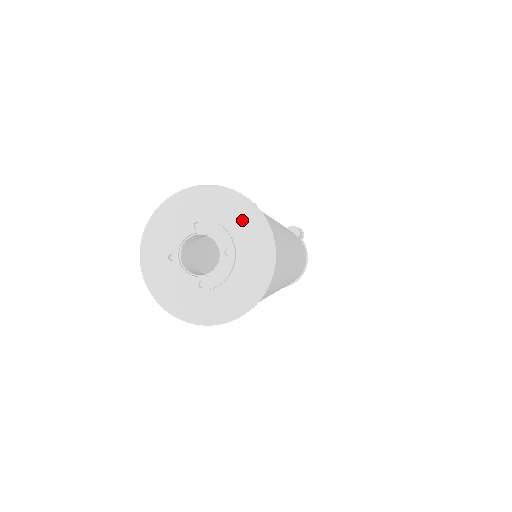
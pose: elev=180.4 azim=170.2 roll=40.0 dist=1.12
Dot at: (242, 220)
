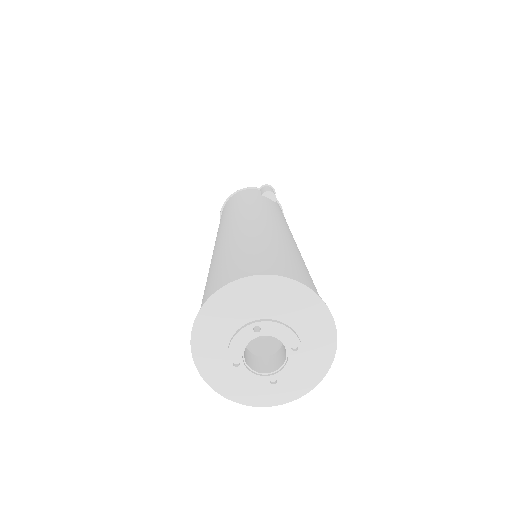
Dot at: (296, 304)
